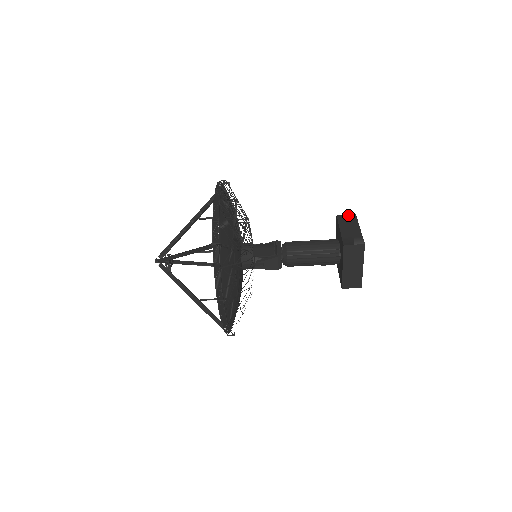
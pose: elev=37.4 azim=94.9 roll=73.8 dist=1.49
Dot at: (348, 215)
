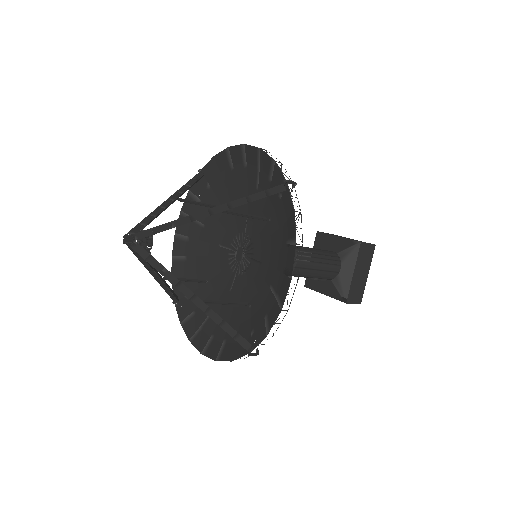
Dot at: occluded
